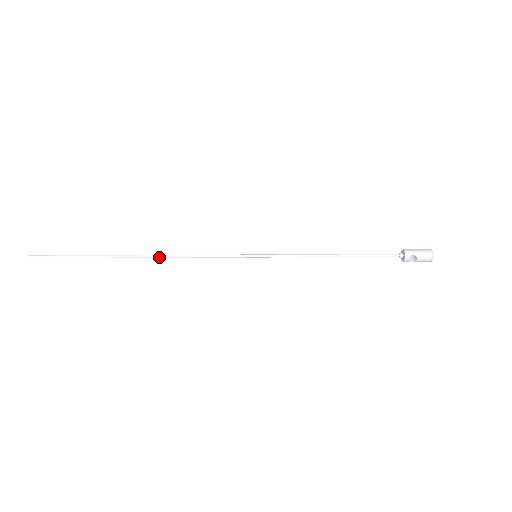
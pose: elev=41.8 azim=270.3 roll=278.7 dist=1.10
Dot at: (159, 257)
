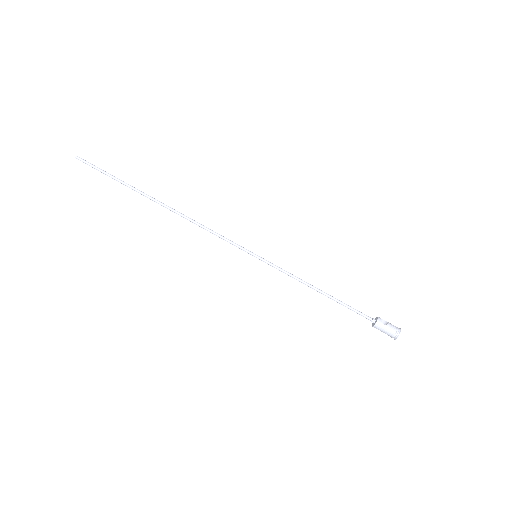
Dot at: (179, 213)
